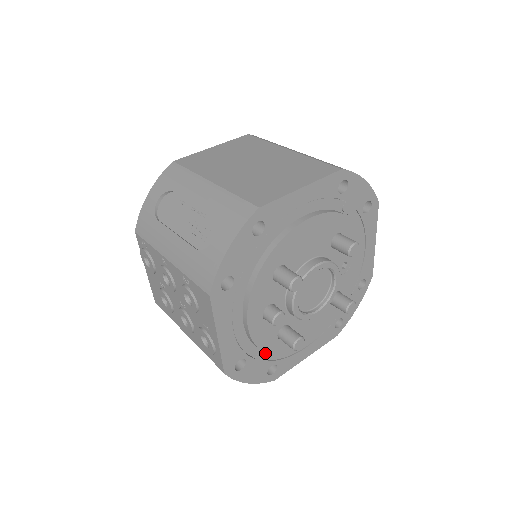
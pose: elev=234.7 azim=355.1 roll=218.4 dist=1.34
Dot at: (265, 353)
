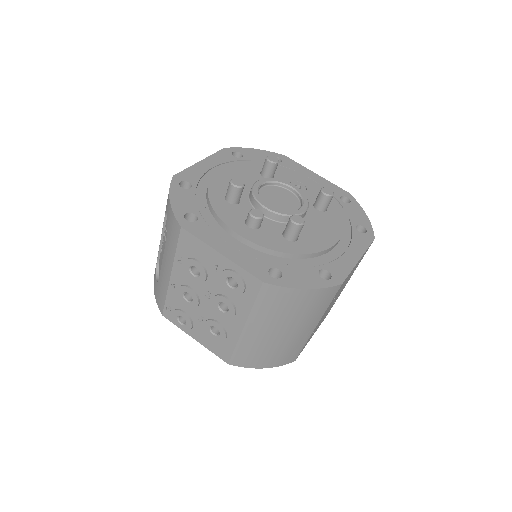
Dot at: (296, 261)
